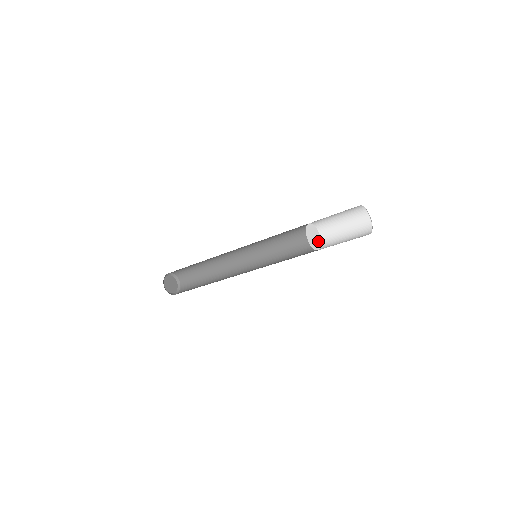
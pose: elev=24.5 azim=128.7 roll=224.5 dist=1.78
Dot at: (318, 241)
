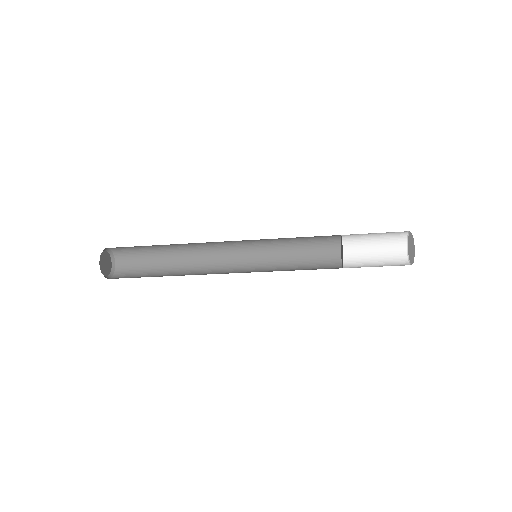
Dot at: occluded
